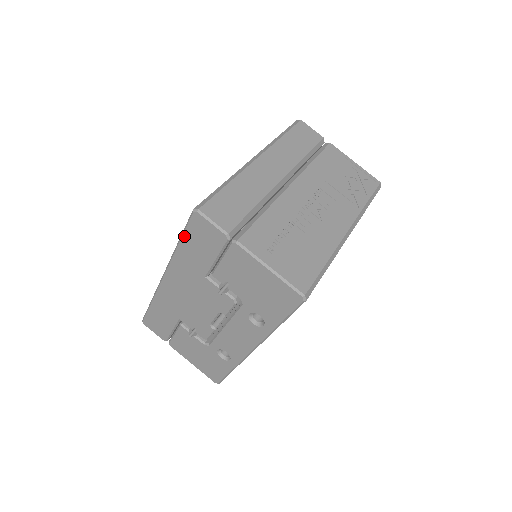
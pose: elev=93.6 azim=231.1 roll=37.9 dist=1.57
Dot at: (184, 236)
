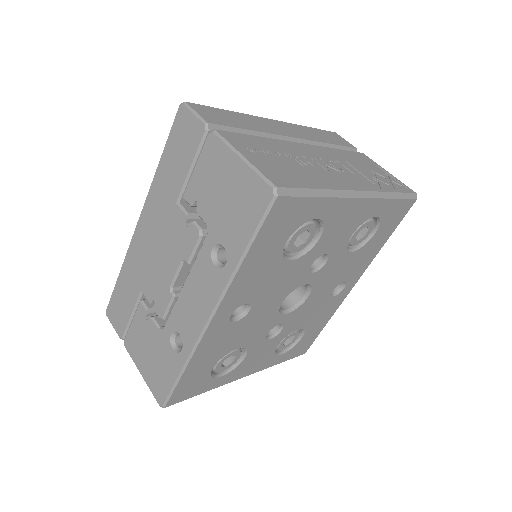
Dot at: (166, 146)
